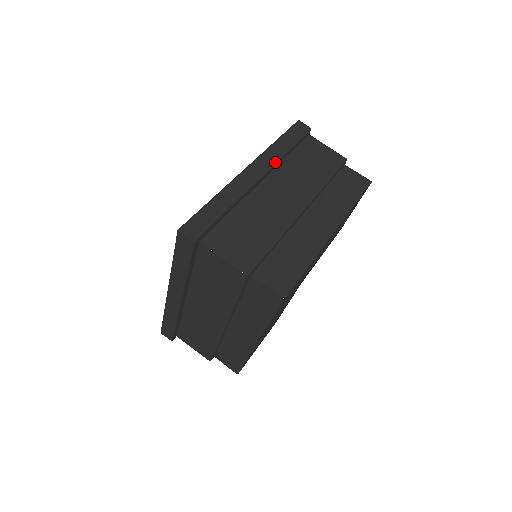
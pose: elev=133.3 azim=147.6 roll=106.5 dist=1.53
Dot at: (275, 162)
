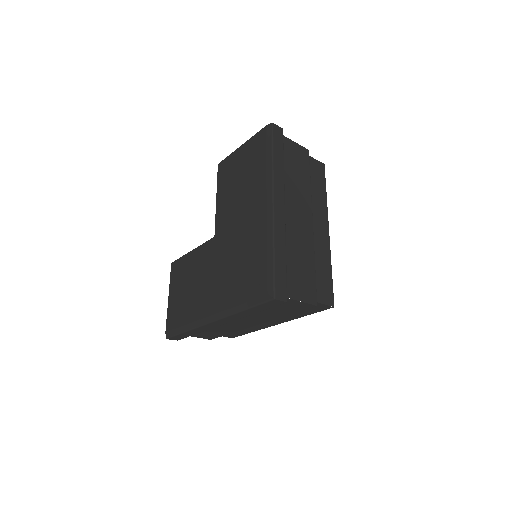
Dot at: (284, 185)
